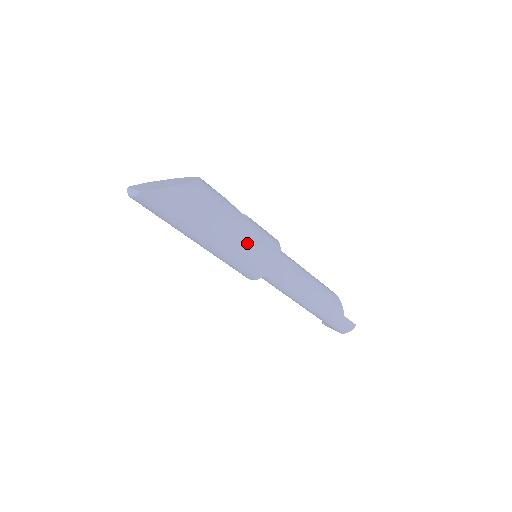
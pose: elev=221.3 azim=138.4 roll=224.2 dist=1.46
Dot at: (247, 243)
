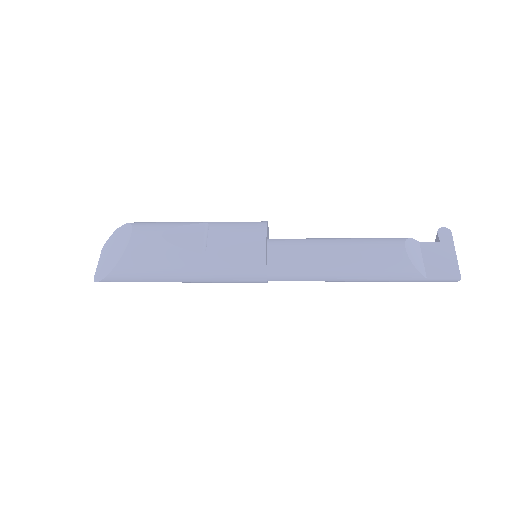
Dot at: (215, 278)
